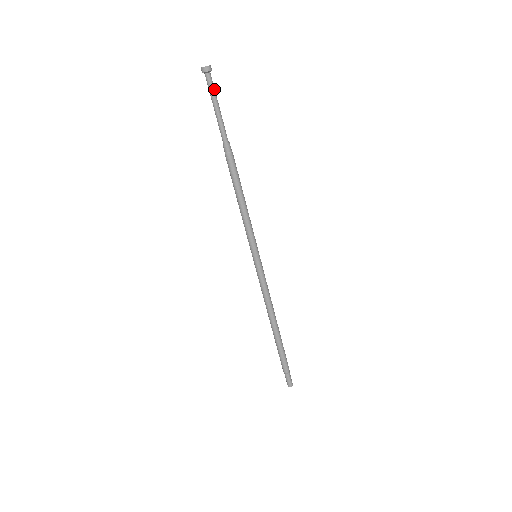
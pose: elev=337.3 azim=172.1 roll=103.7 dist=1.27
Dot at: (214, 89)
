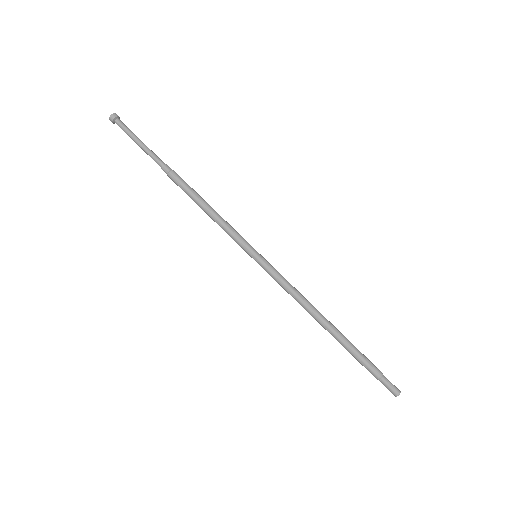
Dot at: (129, 129)
